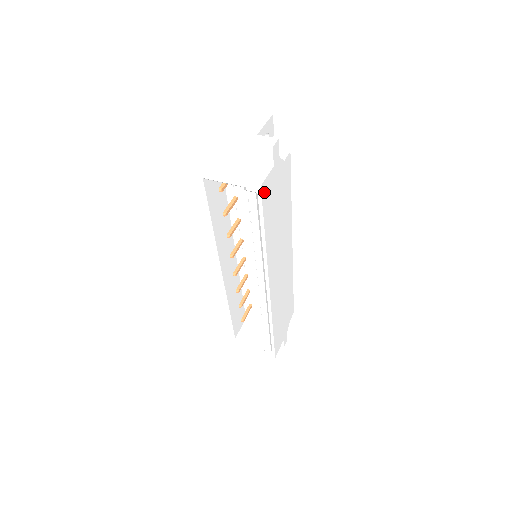
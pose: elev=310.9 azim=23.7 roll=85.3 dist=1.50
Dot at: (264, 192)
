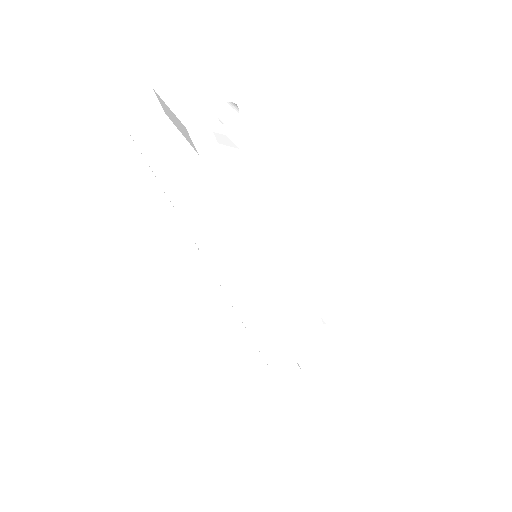
Dot at: (174, 187)
